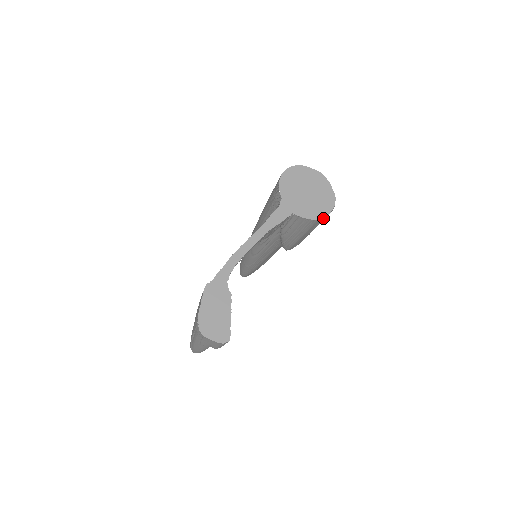
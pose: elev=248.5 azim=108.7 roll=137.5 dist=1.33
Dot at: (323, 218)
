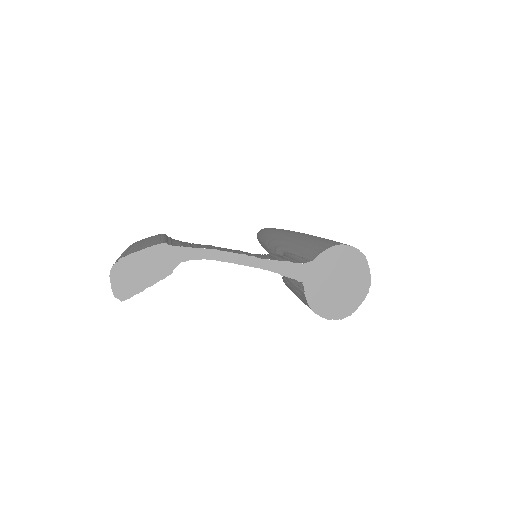
Dot at: (320, 315)
